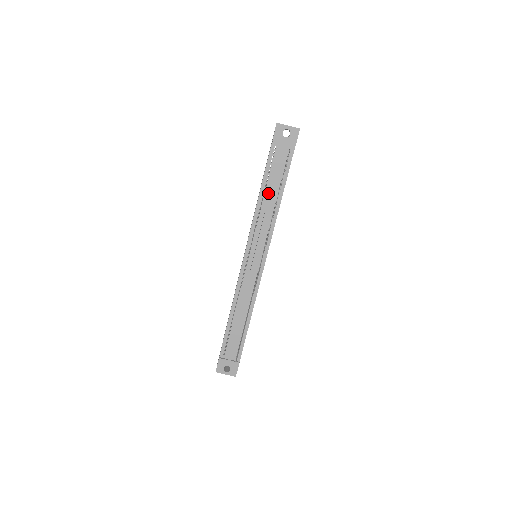
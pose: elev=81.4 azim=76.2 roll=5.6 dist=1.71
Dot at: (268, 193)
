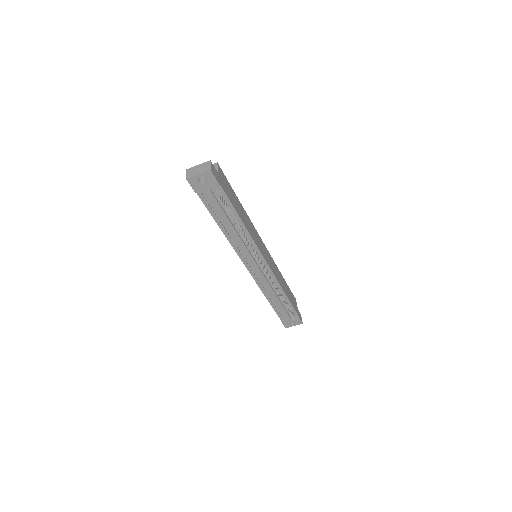
Dot at: (227, 225)
